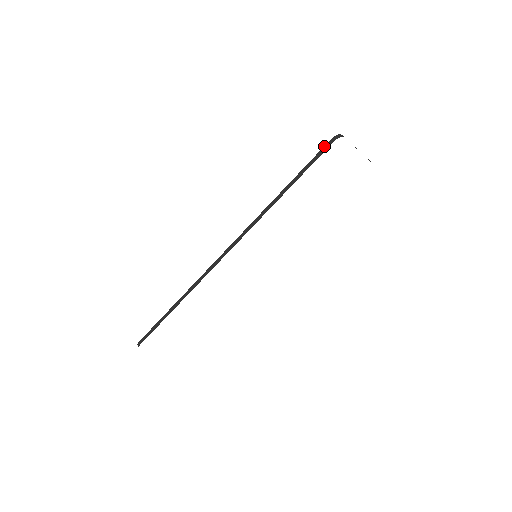
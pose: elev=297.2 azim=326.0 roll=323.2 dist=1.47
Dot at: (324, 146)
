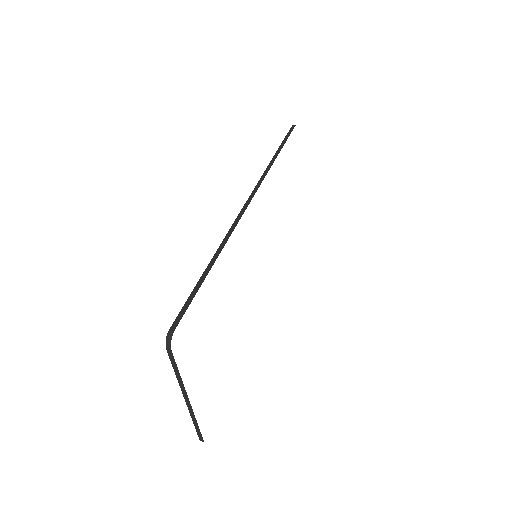
Dot at: (290, 128)
